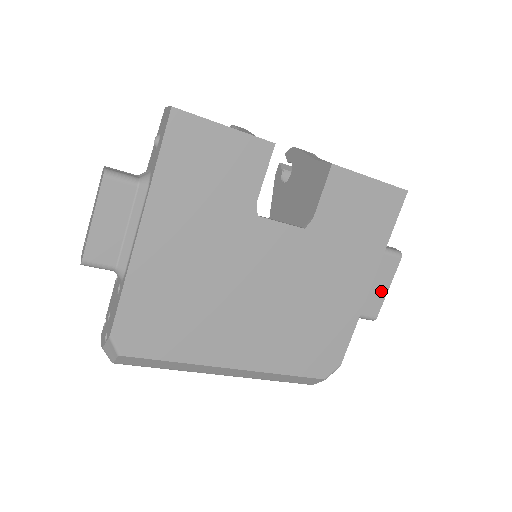
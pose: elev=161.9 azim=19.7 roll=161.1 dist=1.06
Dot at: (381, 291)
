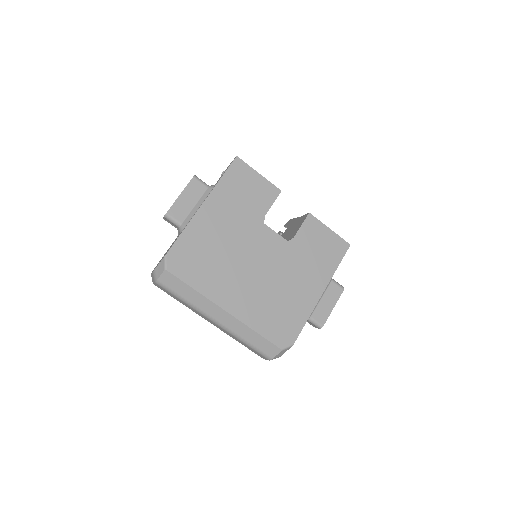
Dot at: (328, 307)
